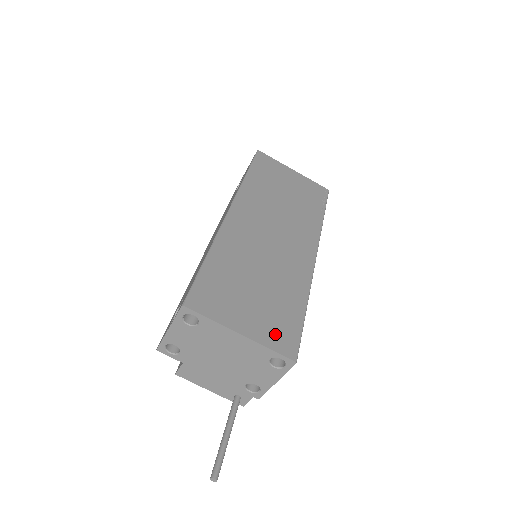
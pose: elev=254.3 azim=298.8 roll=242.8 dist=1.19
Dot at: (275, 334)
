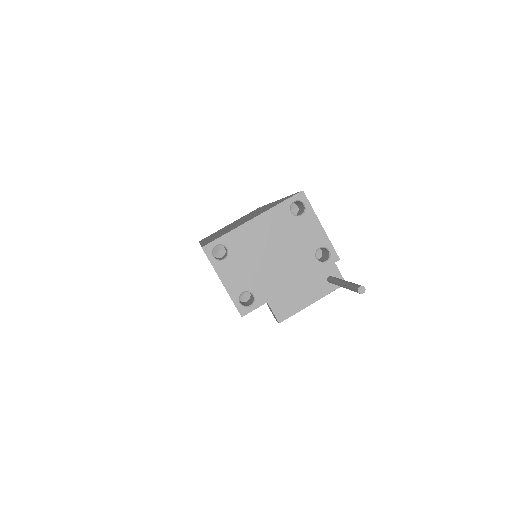
Dot at: (276, 204)
